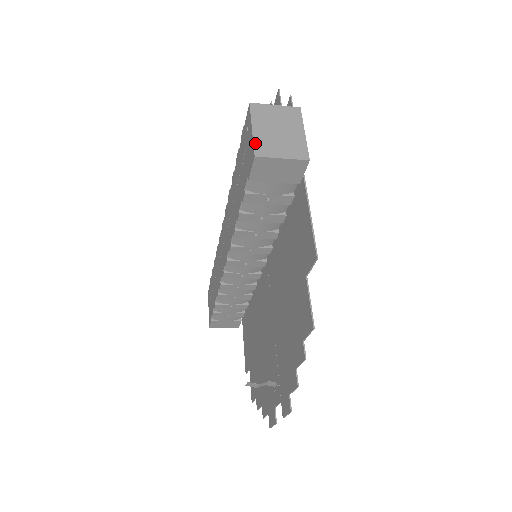
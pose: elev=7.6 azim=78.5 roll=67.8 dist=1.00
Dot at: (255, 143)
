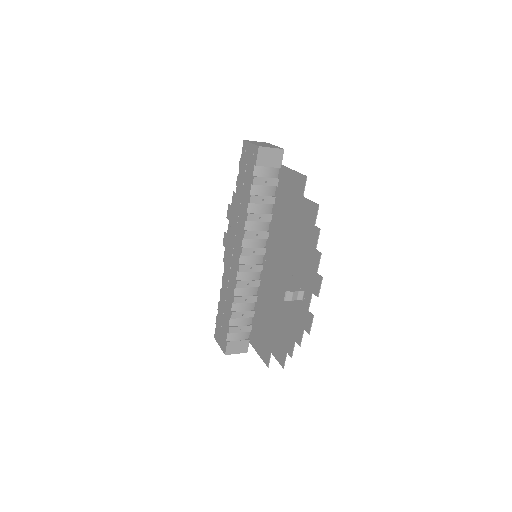
Dot at: (256, 145)
